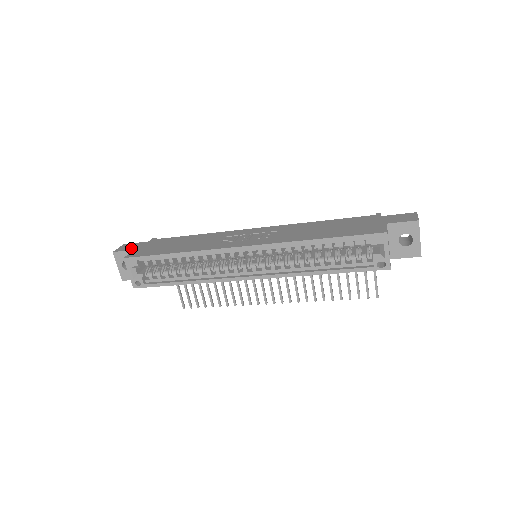
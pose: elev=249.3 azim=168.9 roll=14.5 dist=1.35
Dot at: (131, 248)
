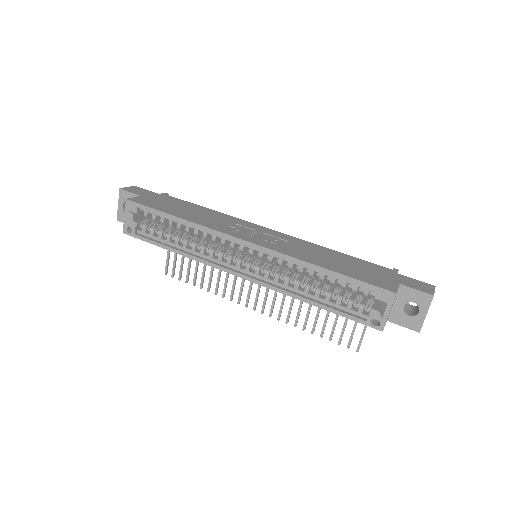
Dot at: (139, 193)
